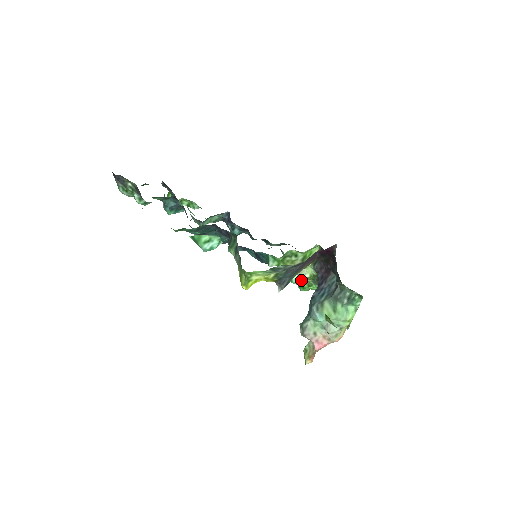
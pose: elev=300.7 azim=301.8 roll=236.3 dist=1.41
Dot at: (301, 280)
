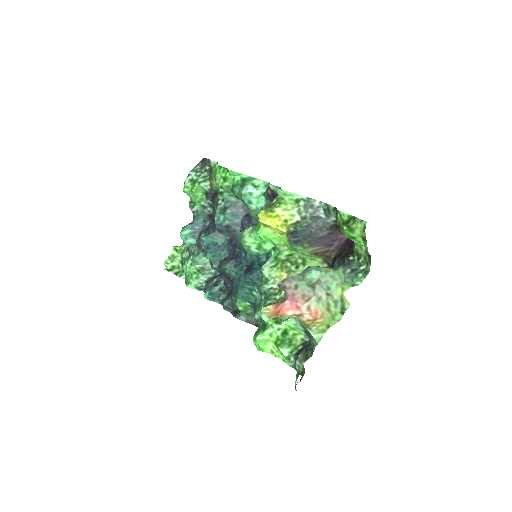
Dot at: occluded
